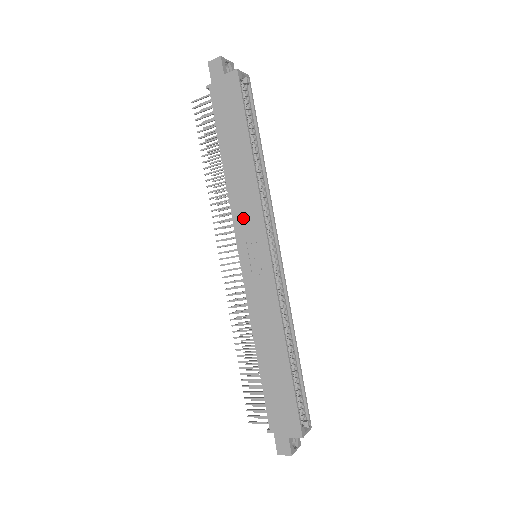
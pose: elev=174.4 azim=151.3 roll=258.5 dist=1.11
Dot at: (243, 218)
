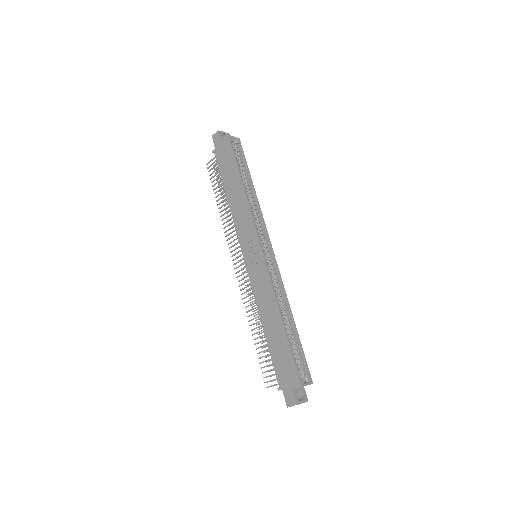
Dot at: (242, 230)
